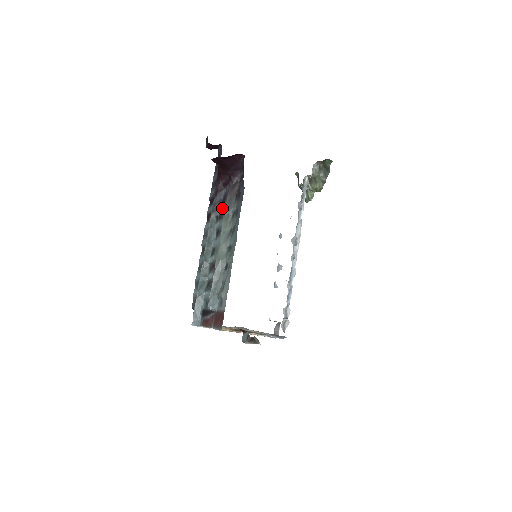
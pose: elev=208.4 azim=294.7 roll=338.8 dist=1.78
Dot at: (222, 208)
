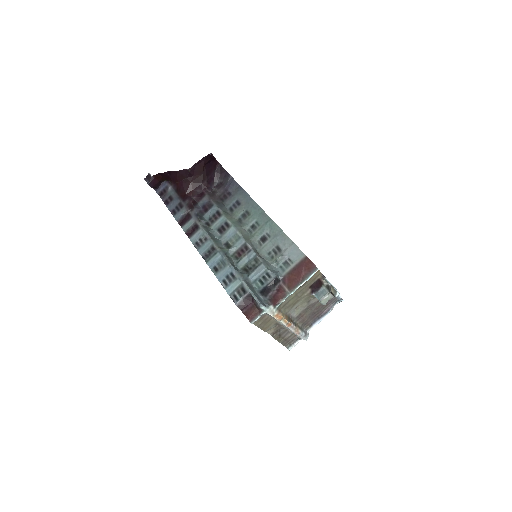
Dot at: (211, 212)
